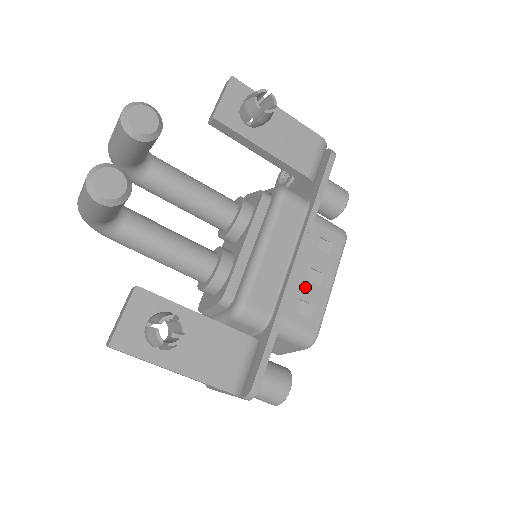
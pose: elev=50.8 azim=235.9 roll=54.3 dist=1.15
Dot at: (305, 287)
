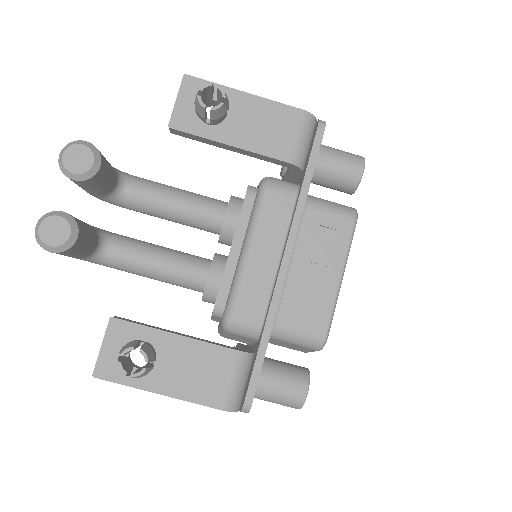
Dot at: (305, 285)
